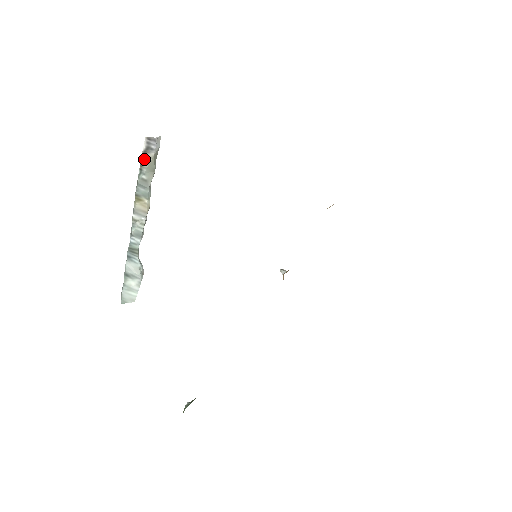
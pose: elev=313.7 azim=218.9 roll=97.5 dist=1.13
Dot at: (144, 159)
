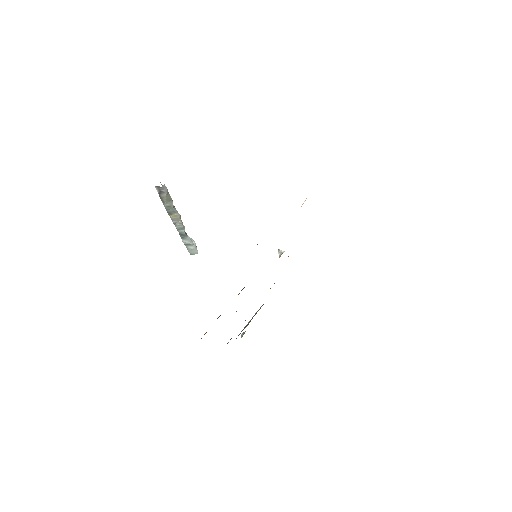
Dot at: (161, 197)
